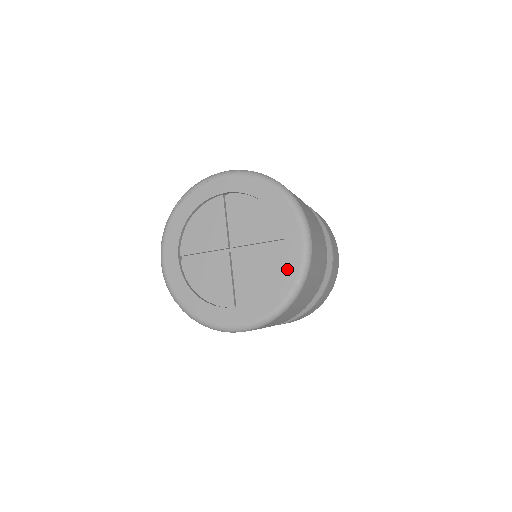
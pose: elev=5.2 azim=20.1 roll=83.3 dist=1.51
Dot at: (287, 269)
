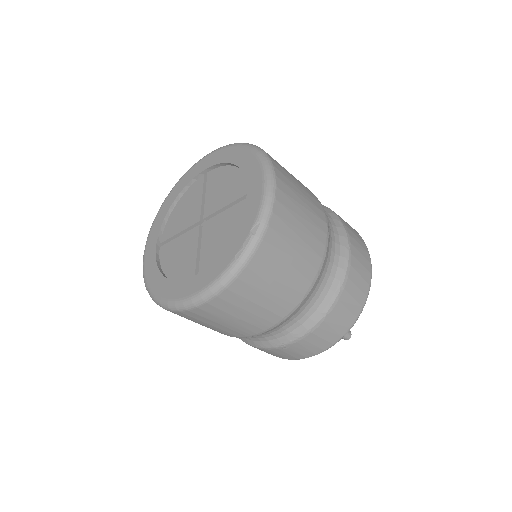
Dot at: (245, 219)
